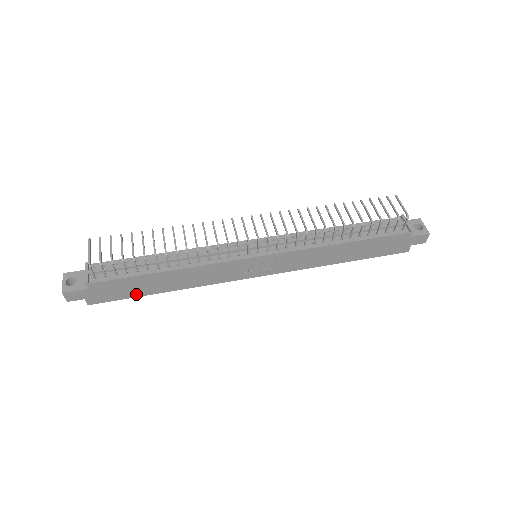
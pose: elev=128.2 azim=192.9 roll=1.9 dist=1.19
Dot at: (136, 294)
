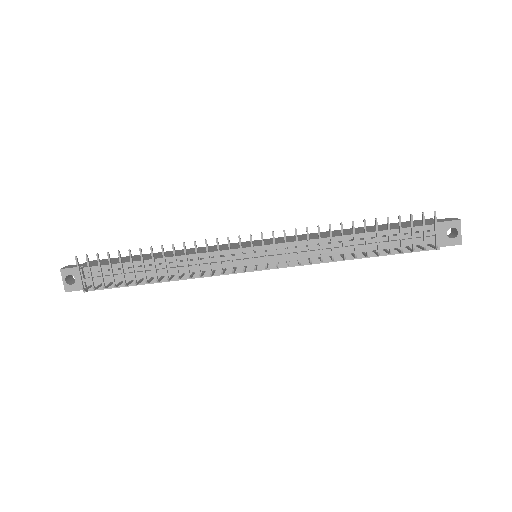
Dot at: occluded
